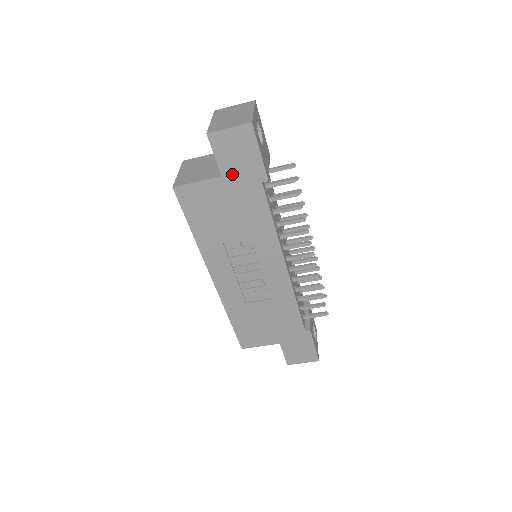
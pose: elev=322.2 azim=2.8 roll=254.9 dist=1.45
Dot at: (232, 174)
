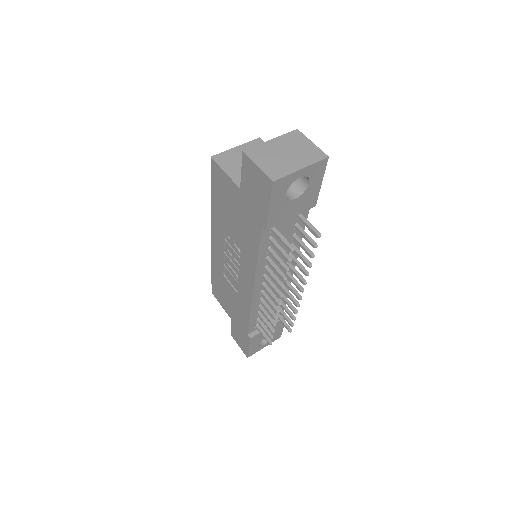
Dot at: (247, 196)
